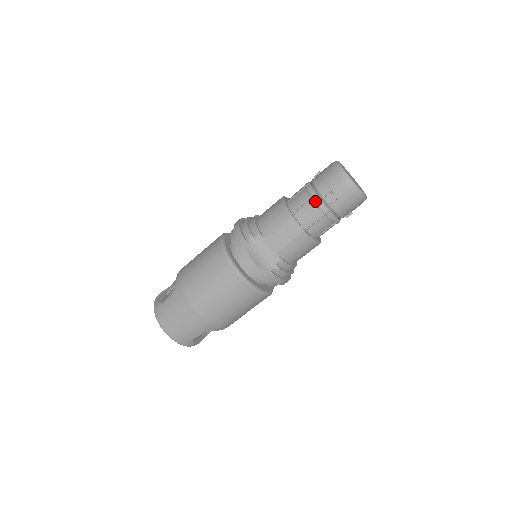
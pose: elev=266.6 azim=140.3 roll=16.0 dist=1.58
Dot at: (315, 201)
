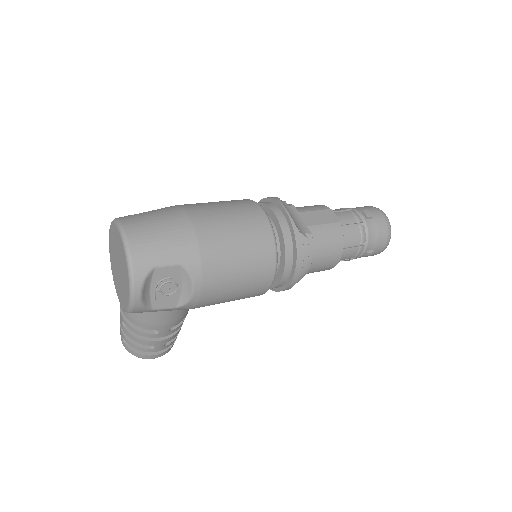
Dot at: (352, 211)
